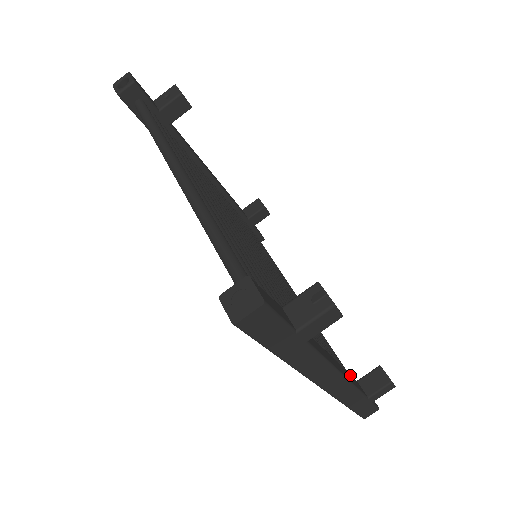
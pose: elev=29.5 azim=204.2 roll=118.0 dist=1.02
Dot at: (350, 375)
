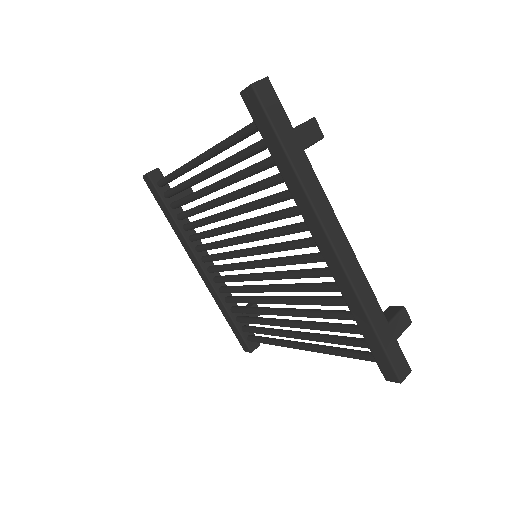
Dot at: occluded
